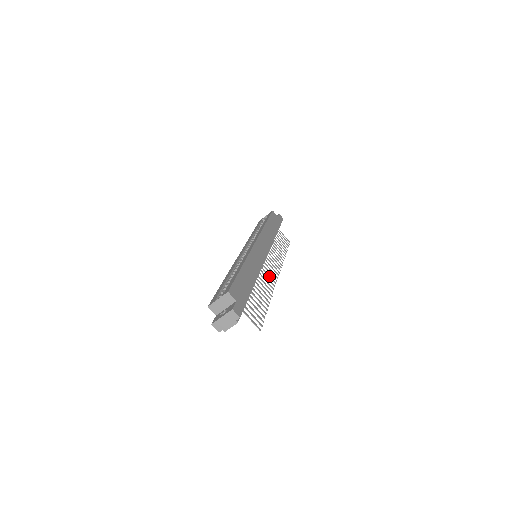
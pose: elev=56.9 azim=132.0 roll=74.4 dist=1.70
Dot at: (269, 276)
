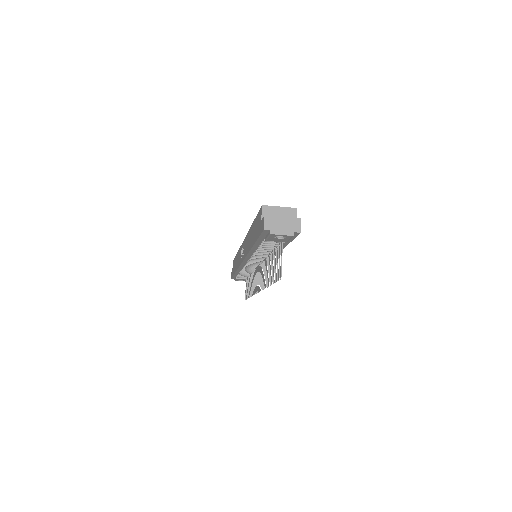
Dot at: occluded
